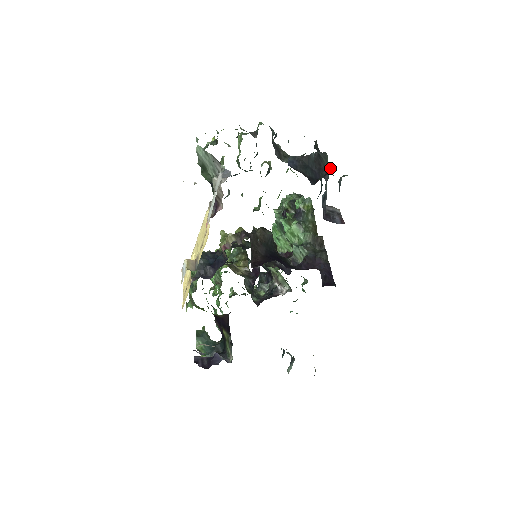
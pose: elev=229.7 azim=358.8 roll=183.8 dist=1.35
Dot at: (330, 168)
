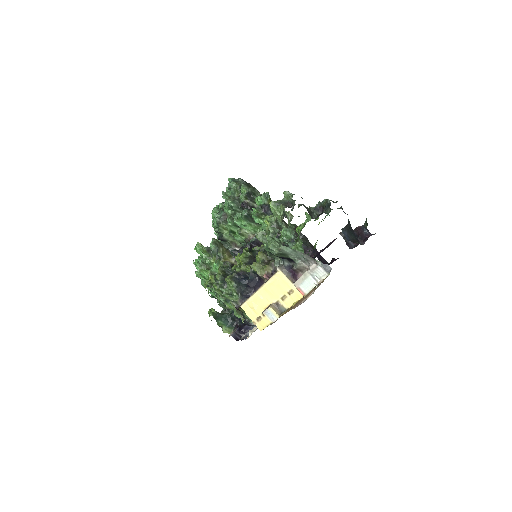
Dot at: (364, 229)
